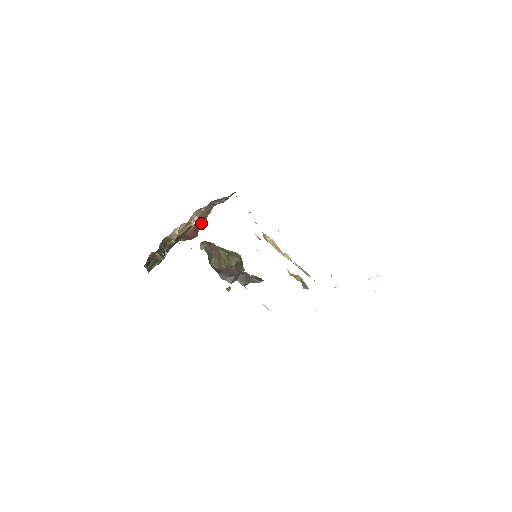
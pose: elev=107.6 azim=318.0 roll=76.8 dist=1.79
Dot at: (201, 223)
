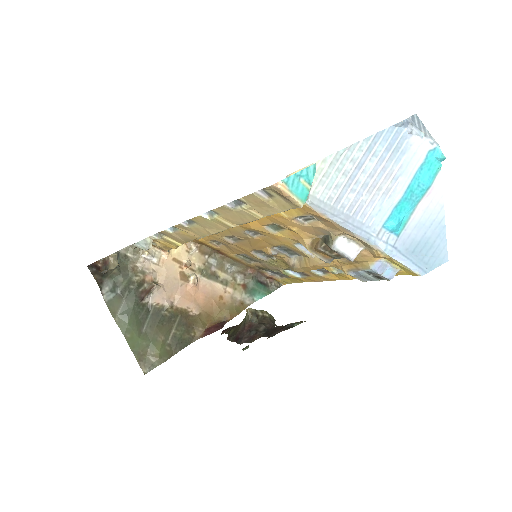
Dot at: (230, 317)
